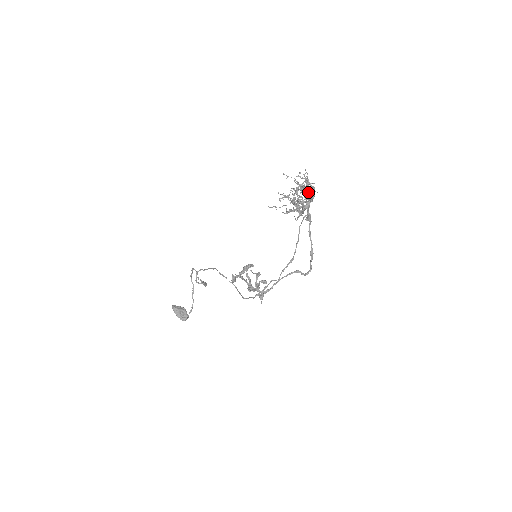
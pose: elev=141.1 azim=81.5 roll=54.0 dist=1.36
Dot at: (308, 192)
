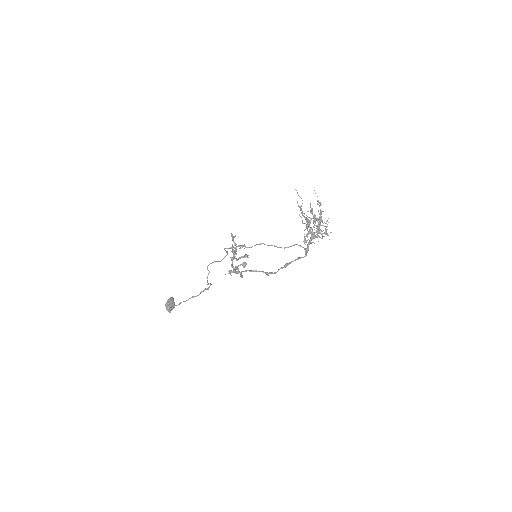
Dot at: (321, 220)
